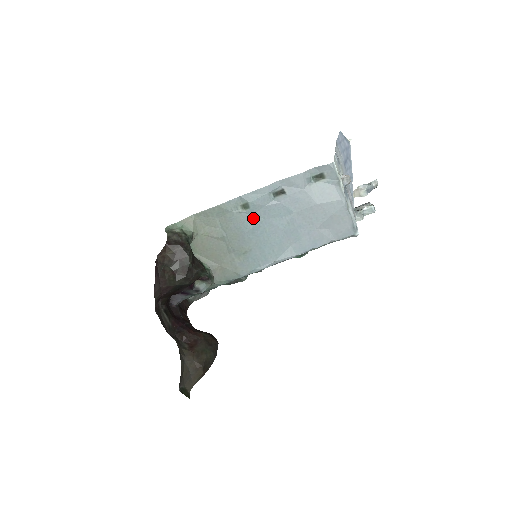
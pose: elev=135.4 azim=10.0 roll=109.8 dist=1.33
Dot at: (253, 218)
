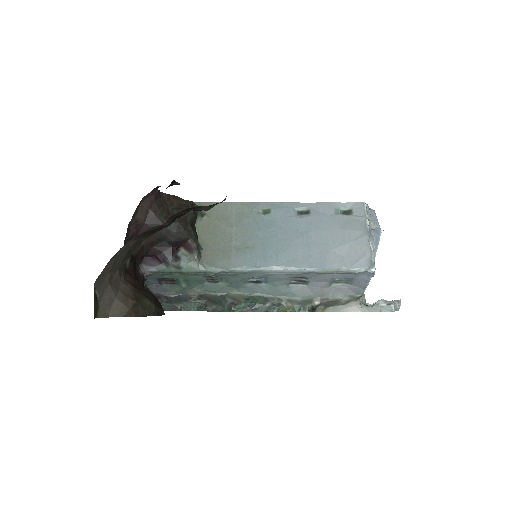
Dot at: (269, 222)
